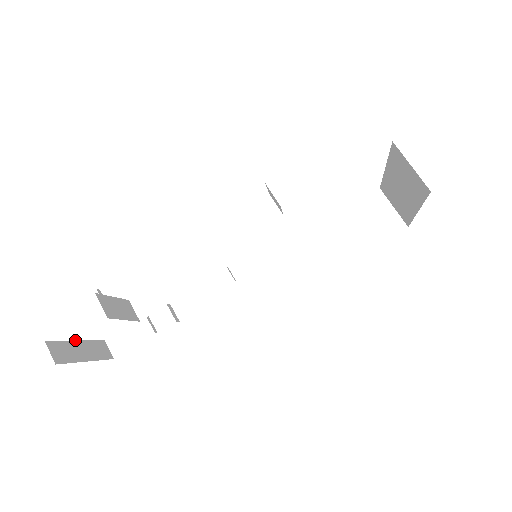
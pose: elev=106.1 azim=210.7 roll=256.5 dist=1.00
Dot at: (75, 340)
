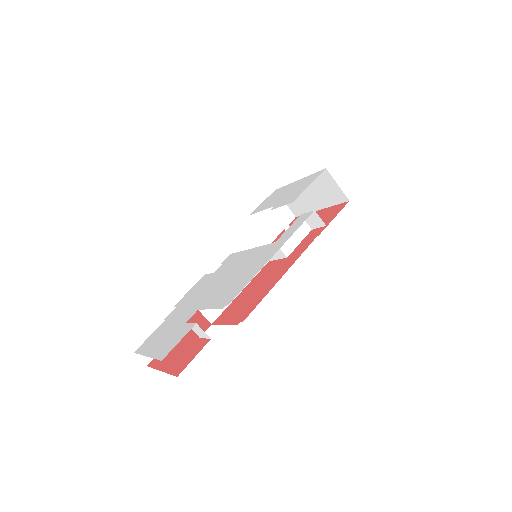
Dot at: occluded
